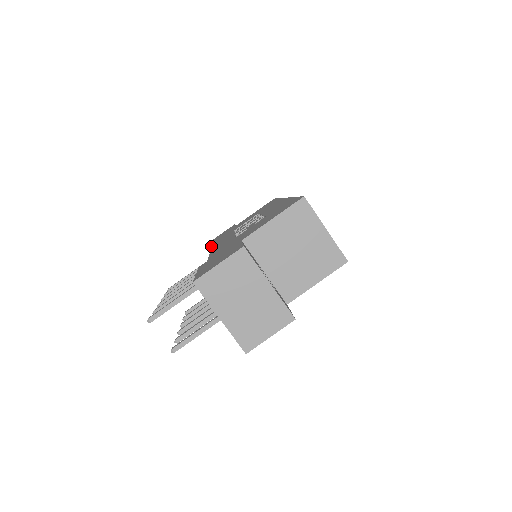
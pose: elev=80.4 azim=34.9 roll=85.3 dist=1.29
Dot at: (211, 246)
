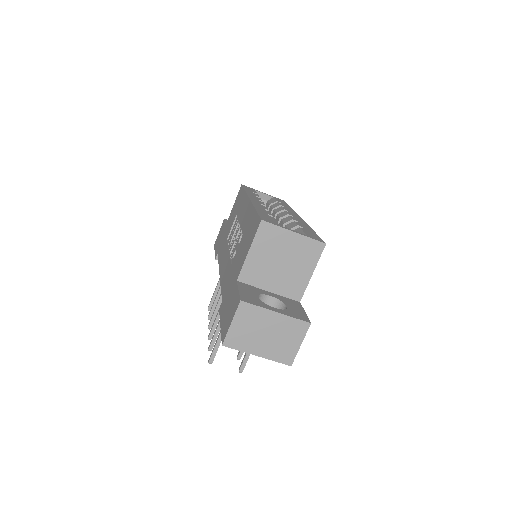
Dot at: (217, 257)
